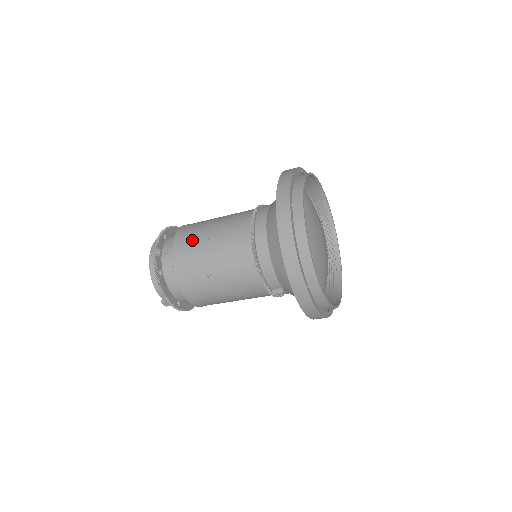
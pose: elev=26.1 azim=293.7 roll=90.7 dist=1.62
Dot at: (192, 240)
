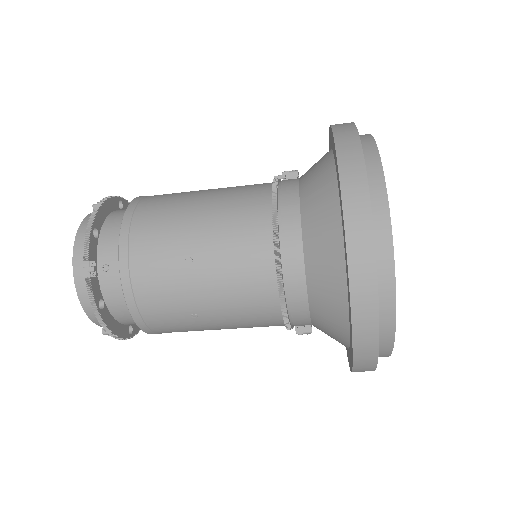
Dot at: (158, 256)
